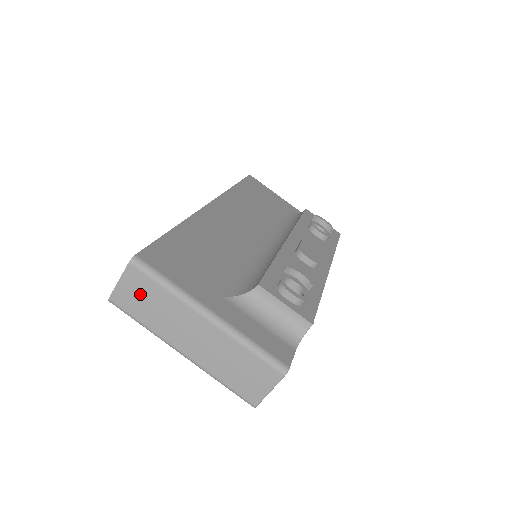
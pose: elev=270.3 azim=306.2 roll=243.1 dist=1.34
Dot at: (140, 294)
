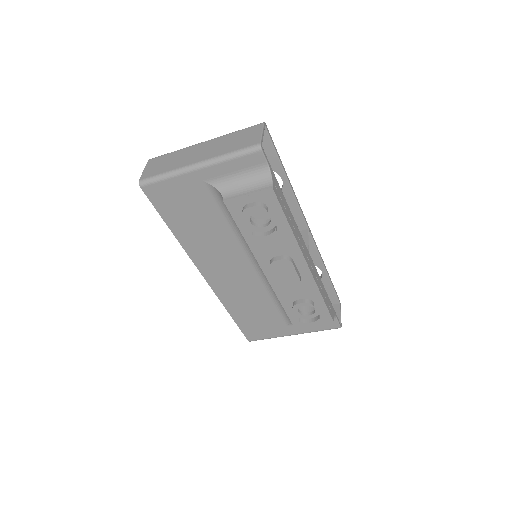
Dot at: occluded
